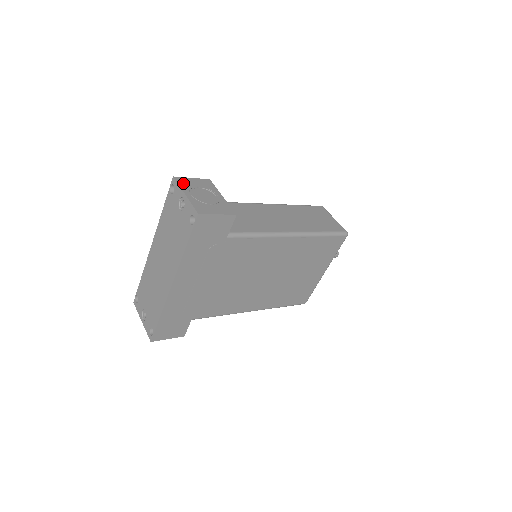
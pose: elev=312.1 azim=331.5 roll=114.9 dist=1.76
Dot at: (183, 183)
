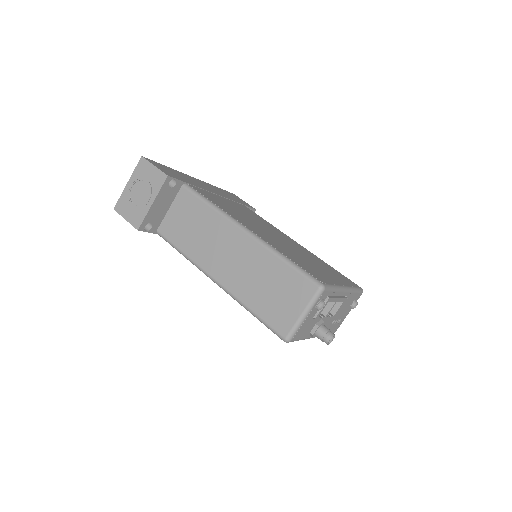
Dot at: (140, 169)
